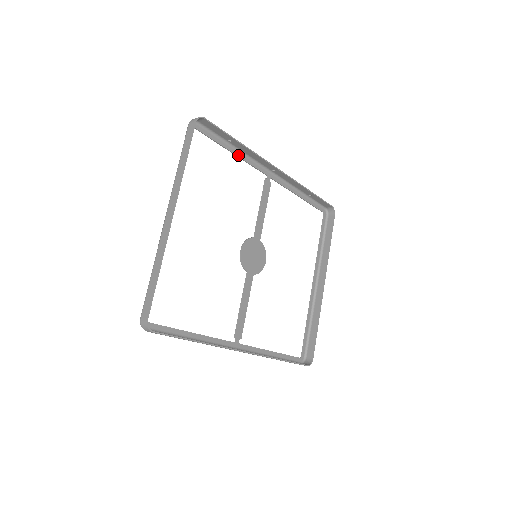
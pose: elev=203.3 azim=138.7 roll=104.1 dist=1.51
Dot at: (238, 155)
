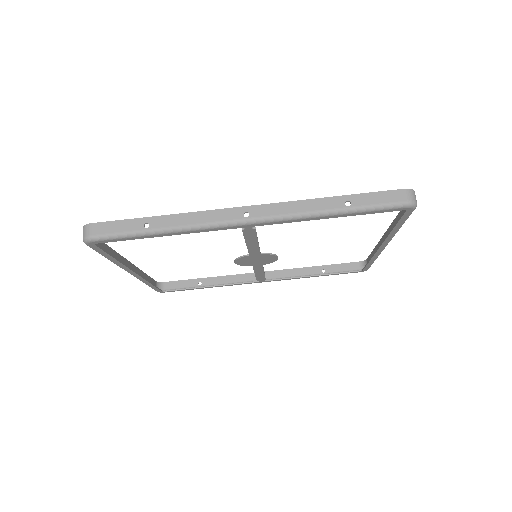
Dot at: (216, 286)
